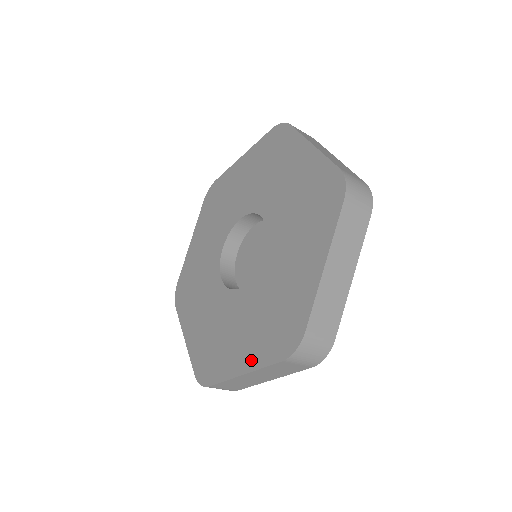
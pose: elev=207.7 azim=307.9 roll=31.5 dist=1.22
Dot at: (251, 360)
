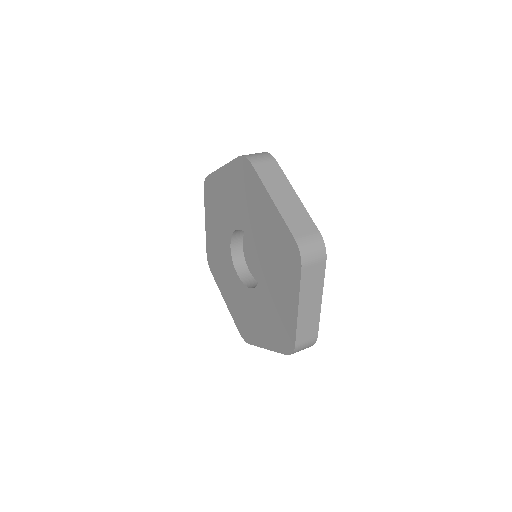
Dot at: (269, 343)
